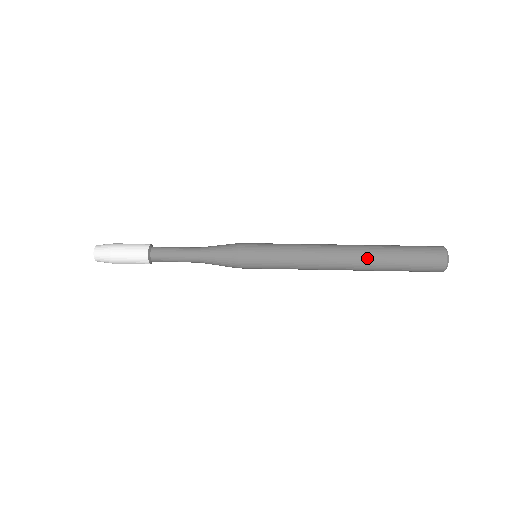
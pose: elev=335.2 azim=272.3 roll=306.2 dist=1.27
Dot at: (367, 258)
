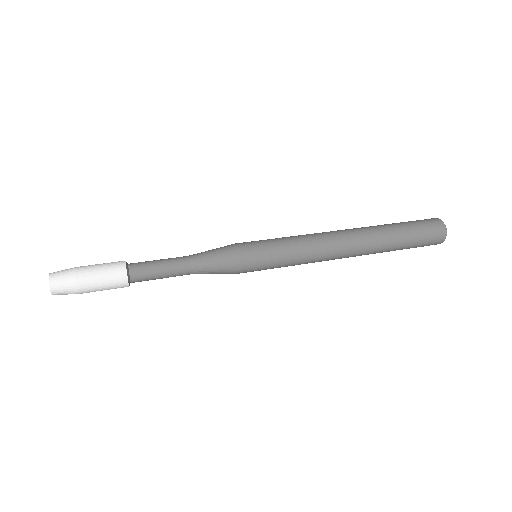
Dot at: (373, 252)
